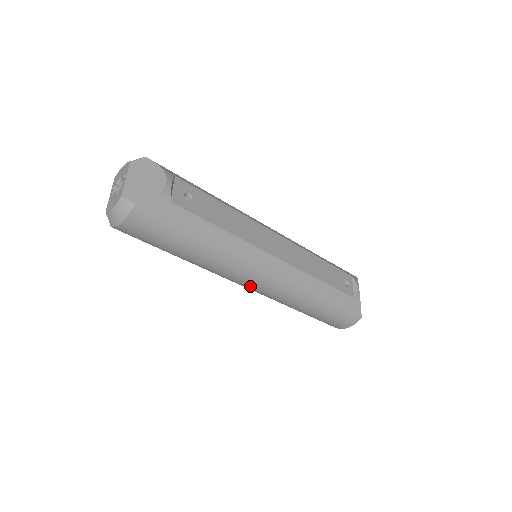
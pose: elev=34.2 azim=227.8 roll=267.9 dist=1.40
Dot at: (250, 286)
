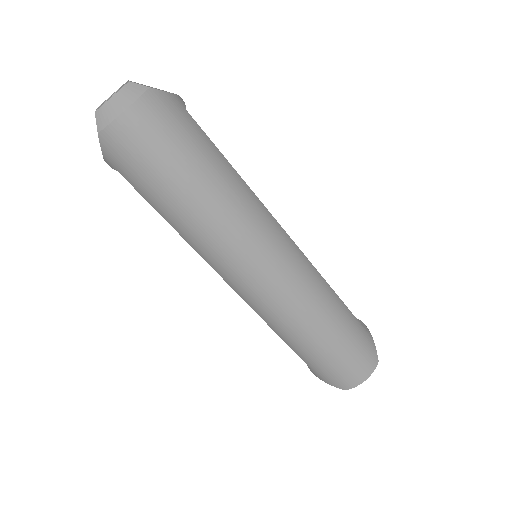
Dot at: (261, 277)
